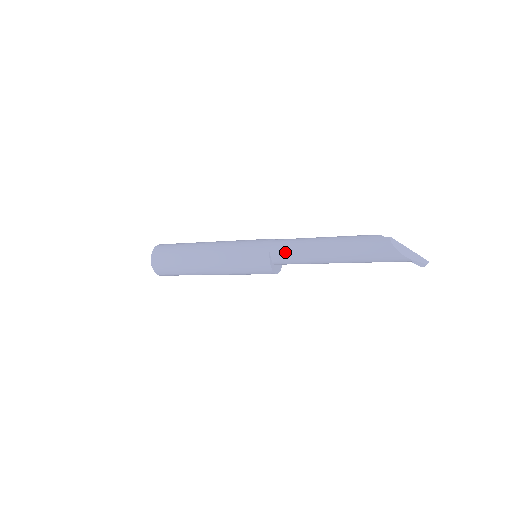
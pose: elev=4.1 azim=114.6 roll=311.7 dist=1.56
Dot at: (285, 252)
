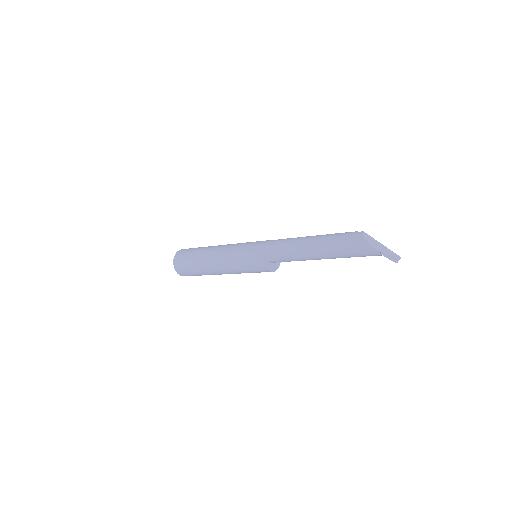
Dot at: (276, 248)
